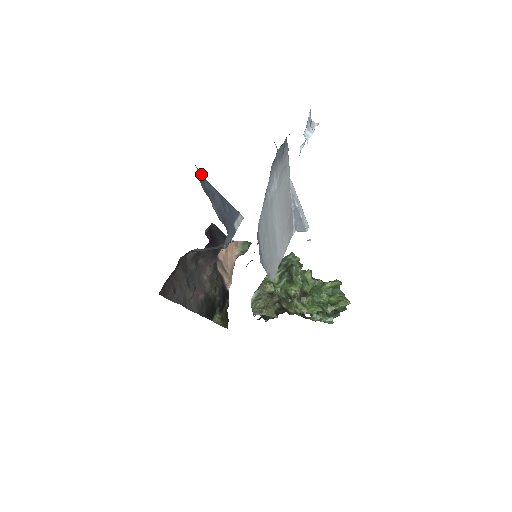
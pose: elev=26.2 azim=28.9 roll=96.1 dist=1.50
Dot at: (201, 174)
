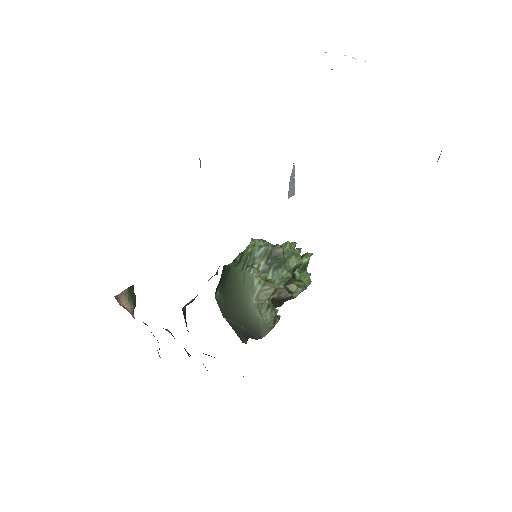
Dot at: occluded
